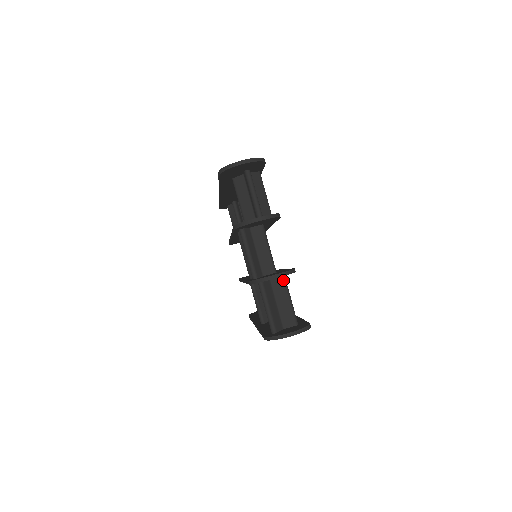
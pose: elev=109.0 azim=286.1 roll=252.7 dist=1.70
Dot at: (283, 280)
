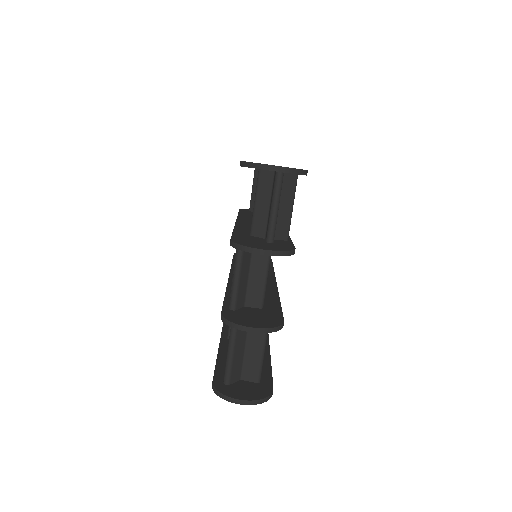
Dot at: occluded
